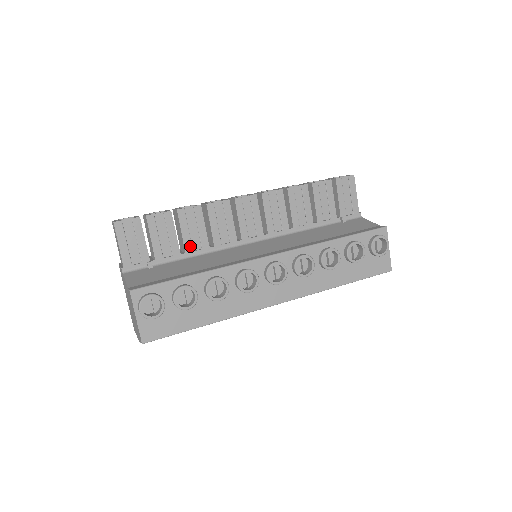
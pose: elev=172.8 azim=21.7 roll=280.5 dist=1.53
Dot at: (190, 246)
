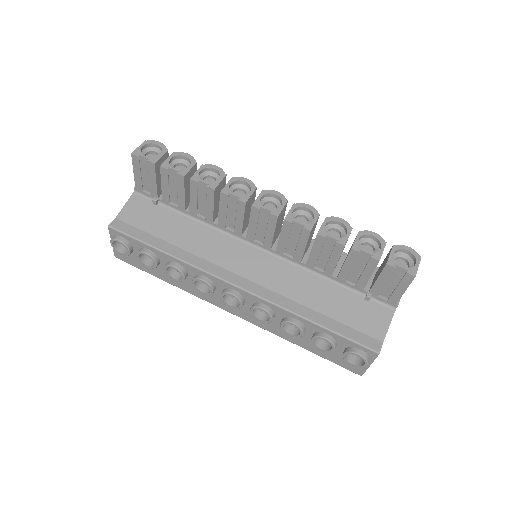
Dot at: (195, 211)
